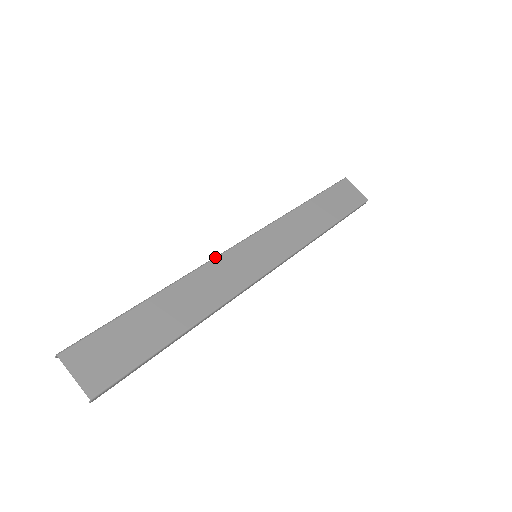
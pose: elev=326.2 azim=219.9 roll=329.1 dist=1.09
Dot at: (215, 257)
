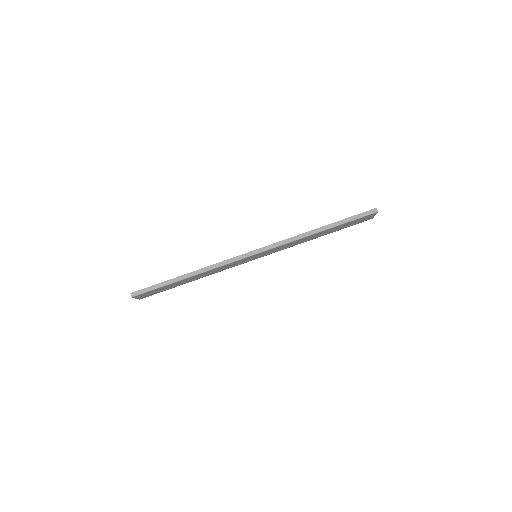
Dot at: (231, 263)
